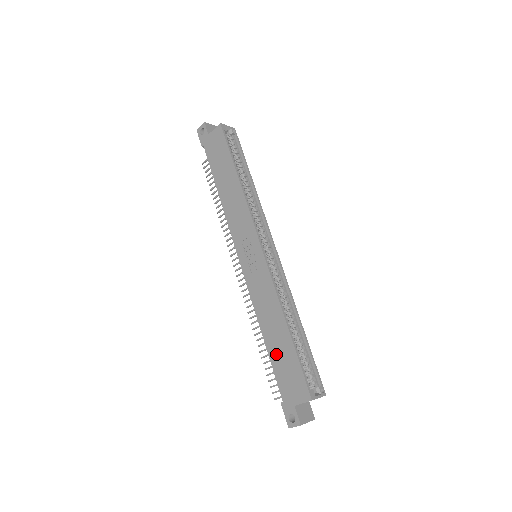
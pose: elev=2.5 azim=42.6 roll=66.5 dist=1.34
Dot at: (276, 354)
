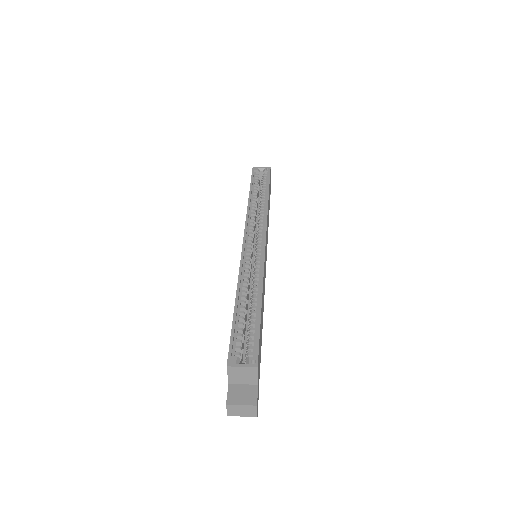
Dot at: occluded
